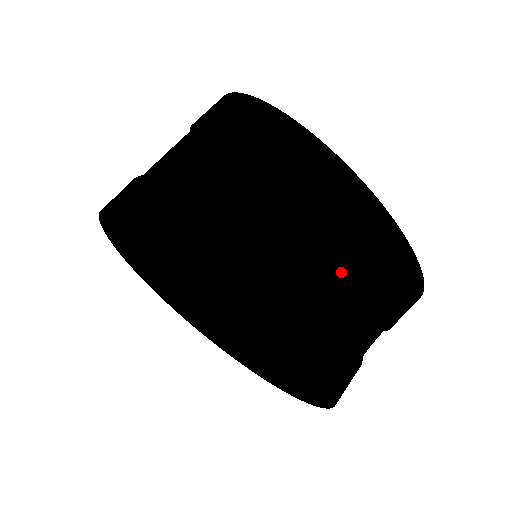
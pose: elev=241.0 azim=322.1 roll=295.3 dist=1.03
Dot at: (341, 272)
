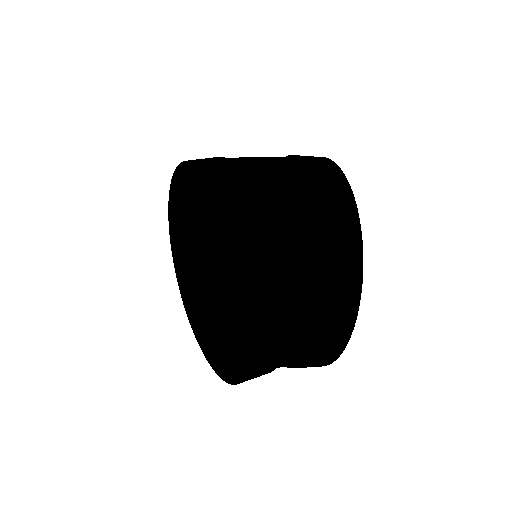
Dot at: (296, 356)
